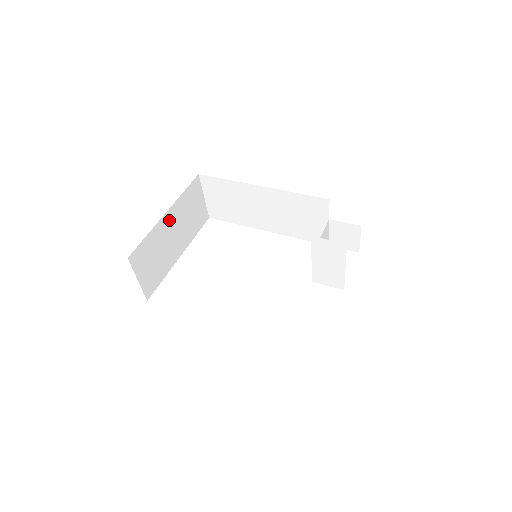
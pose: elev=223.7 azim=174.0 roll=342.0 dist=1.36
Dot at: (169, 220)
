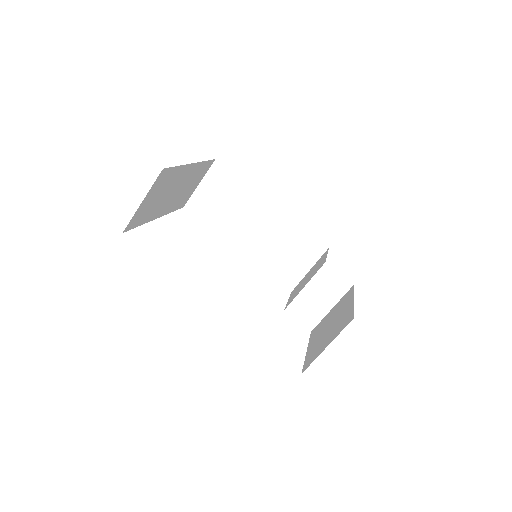
Dot at: (187, 173)
